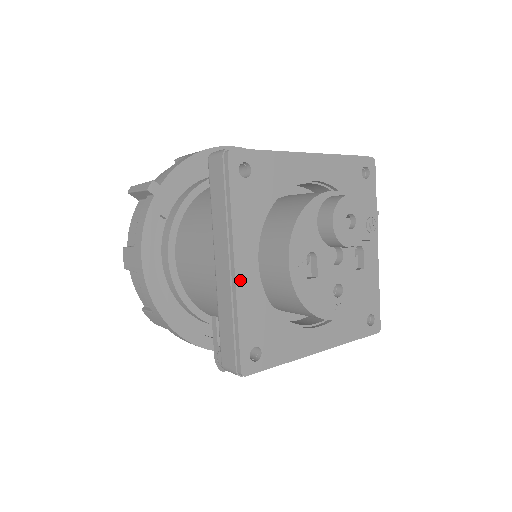
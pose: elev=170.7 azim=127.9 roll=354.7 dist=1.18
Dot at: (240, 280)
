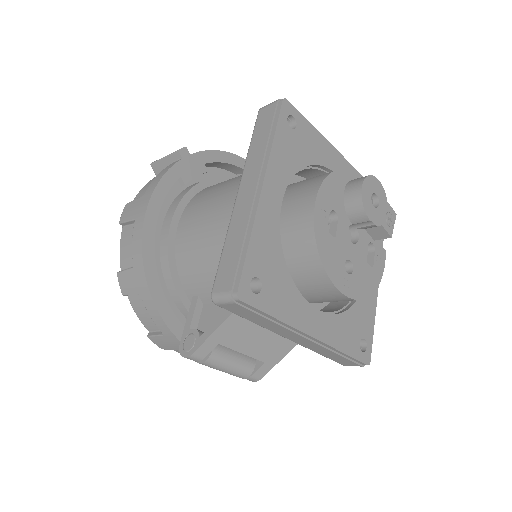
Dot at: (263, 203)
